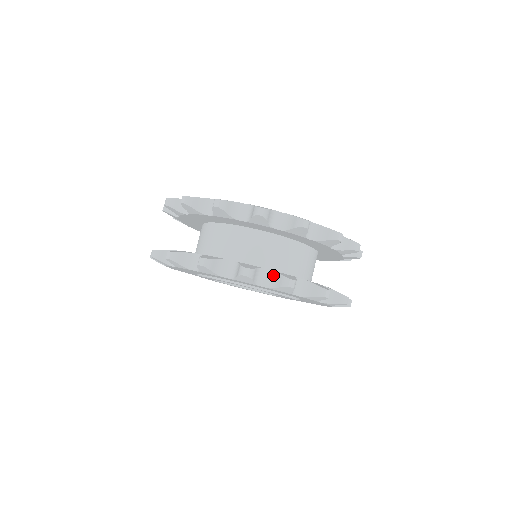
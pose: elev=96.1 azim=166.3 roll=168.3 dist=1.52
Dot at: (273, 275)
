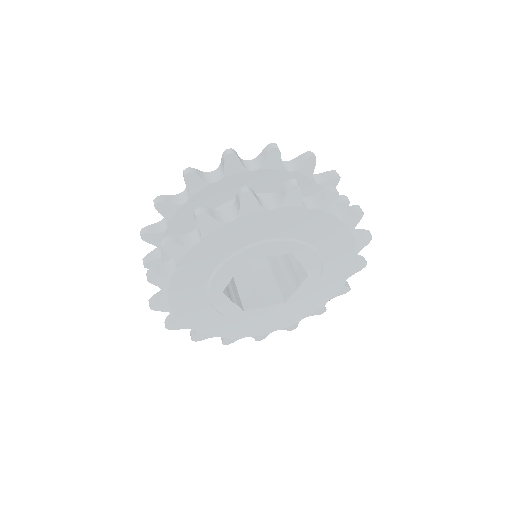
Dot at: (311, 199)
